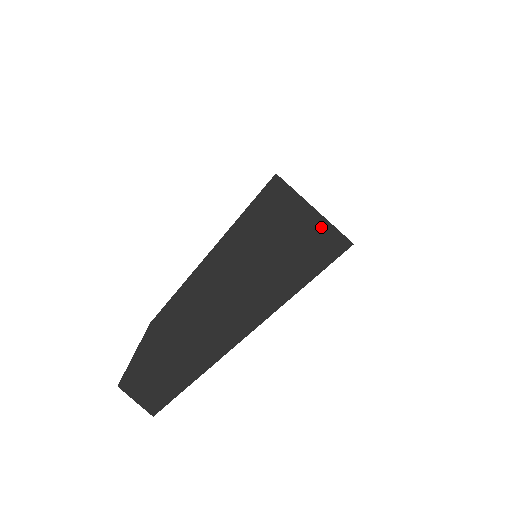
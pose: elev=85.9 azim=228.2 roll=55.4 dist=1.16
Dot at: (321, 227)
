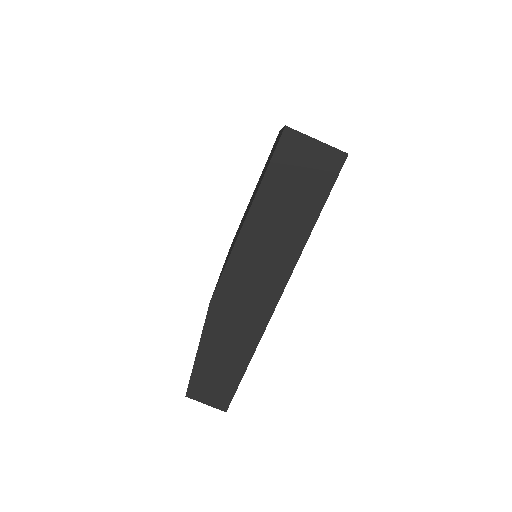
Dot at: (325, 151)
